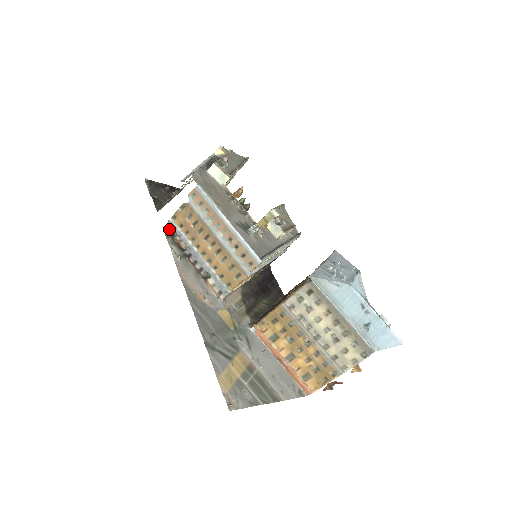
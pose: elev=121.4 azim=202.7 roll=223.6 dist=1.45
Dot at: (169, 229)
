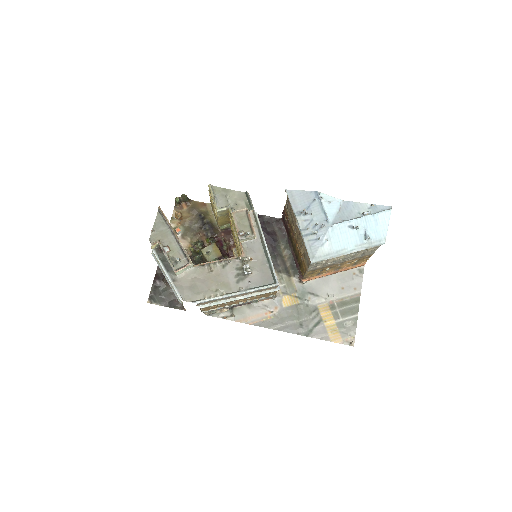
Dot at: (208, 314)
